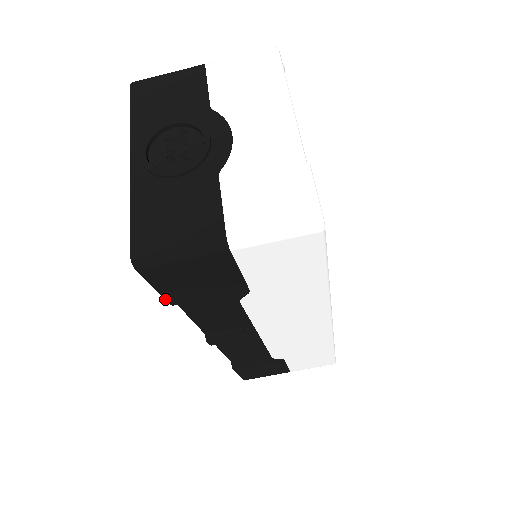
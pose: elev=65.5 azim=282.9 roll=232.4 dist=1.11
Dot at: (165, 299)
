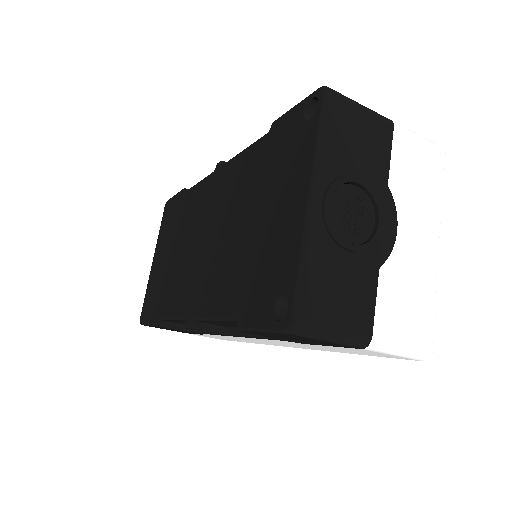
Dot at: (247, 330)
